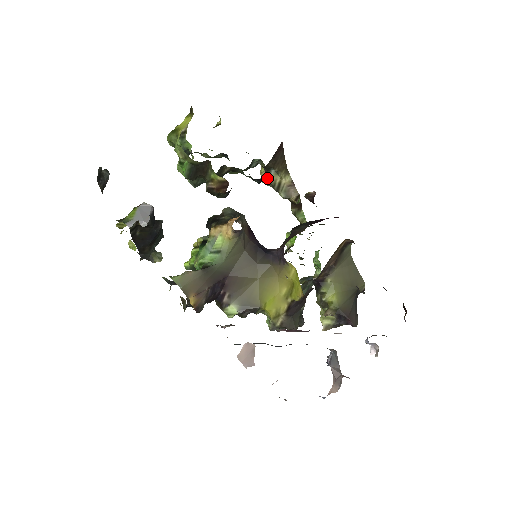
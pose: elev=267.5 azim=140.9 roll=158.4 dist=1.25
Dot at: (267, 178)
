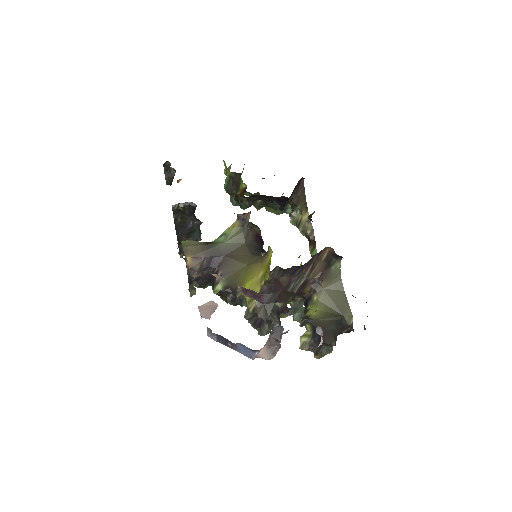
Dot at: (294, 217)
